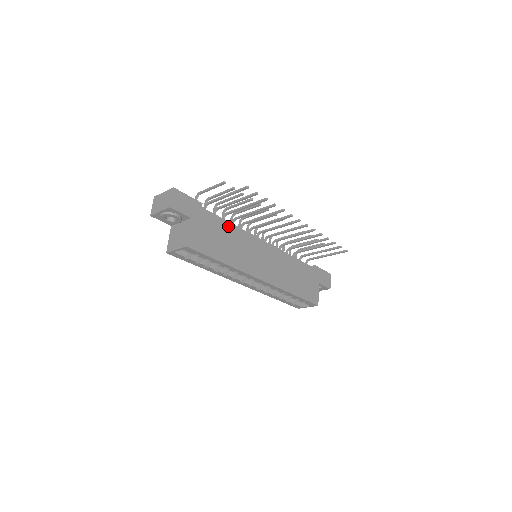
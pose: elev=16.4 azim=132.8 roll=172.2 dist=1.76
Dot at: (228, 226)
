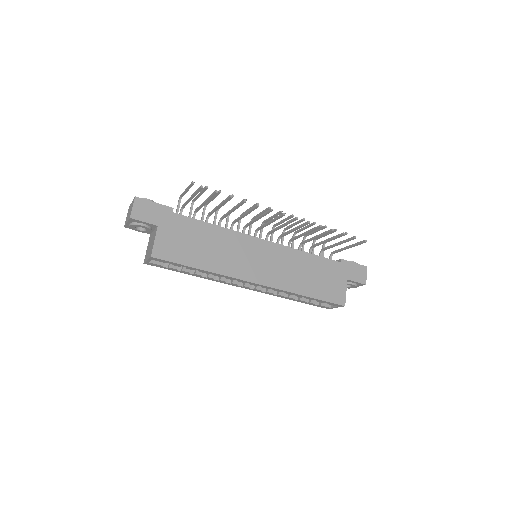
Dot at: (209, 228)
